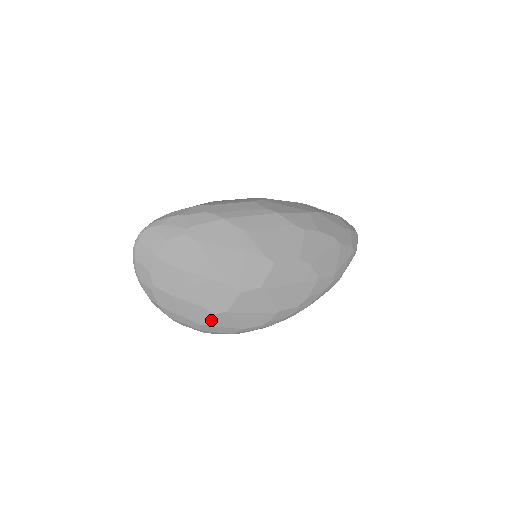
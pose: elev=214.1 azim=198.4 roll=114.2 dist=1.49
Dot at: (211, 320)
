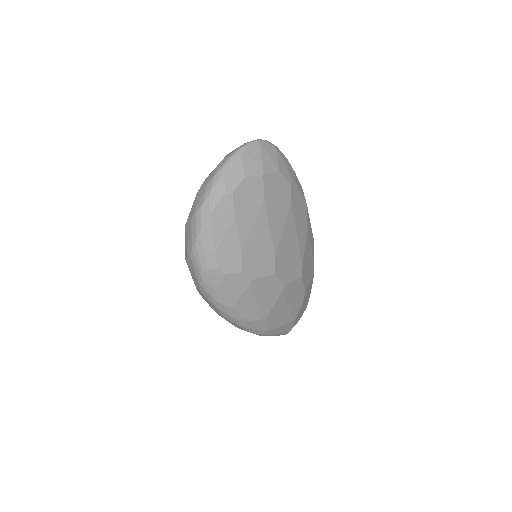
Dot at: (232, 274)
